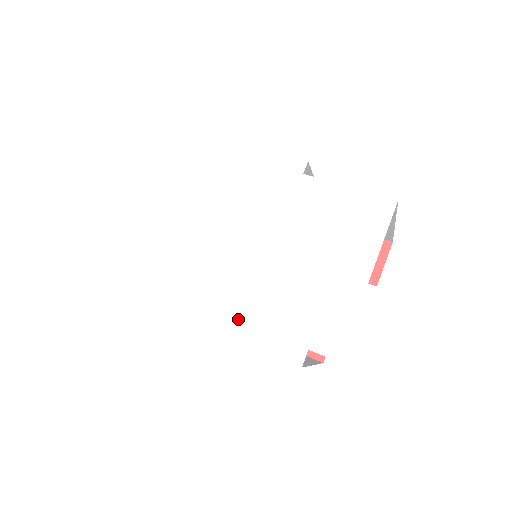
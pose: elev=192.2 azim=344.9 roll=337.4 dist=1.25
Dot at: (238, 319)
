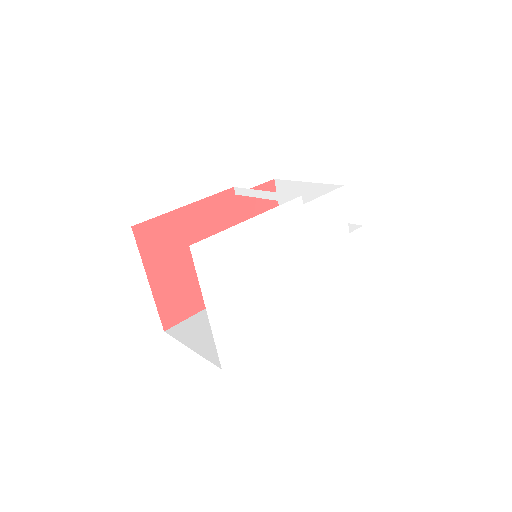
Dot at: (313, 298)
